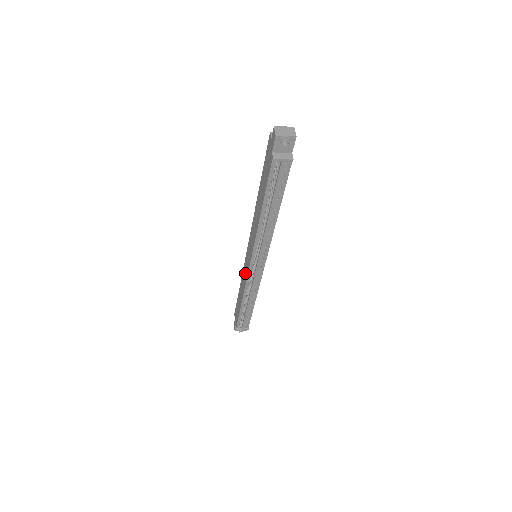
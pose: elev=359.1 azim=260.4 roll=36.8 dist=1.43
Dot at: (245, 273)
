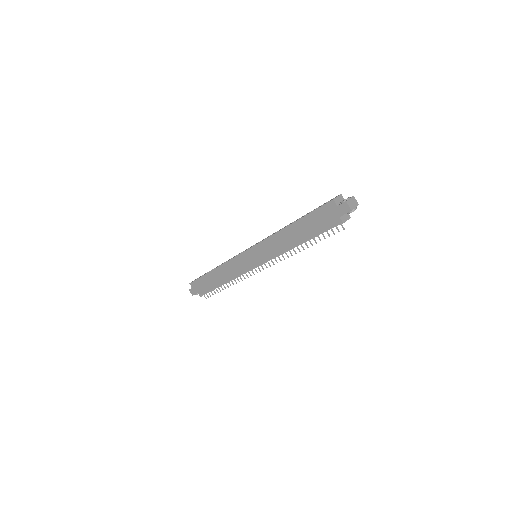
Dot at: (238, 267)
